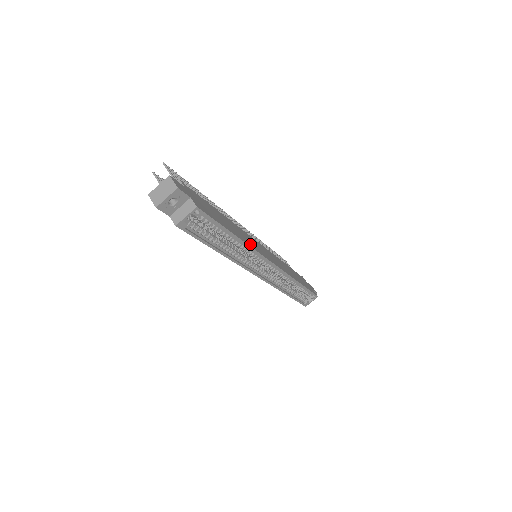
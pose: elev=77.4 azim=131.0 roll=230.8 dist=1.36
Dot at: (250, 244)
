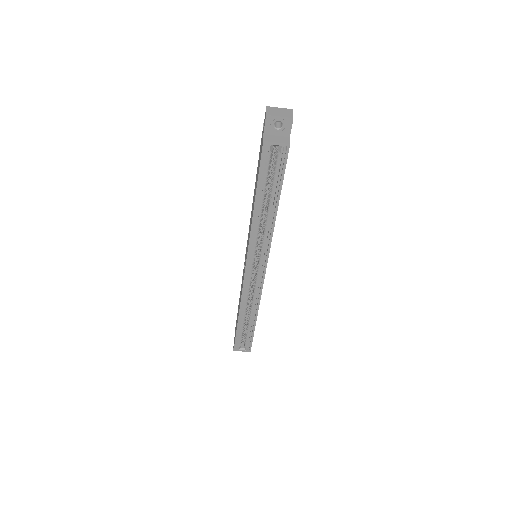
Dot at: occluded
